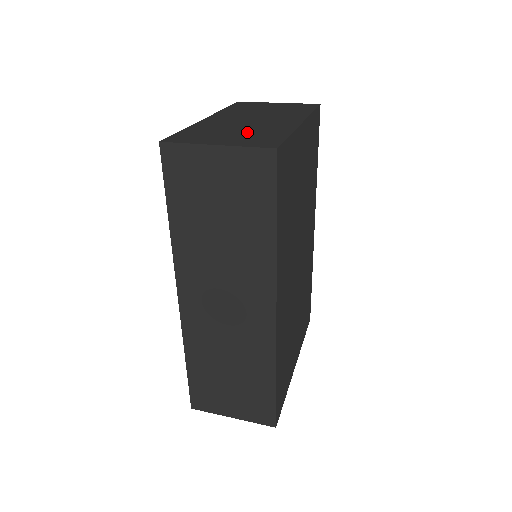
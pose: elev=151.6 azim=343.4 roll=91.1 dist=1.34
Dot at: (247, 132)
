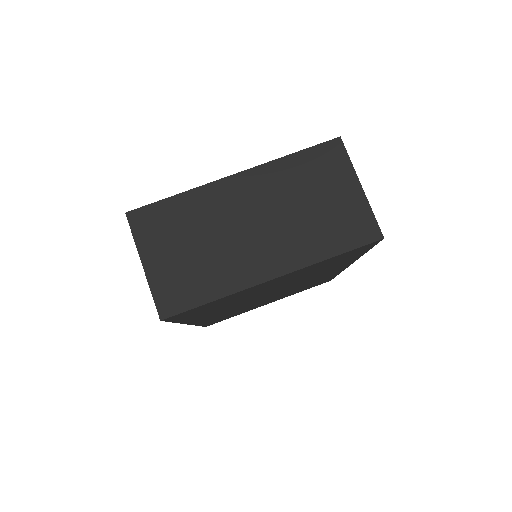
Dot at: (198, 258)
